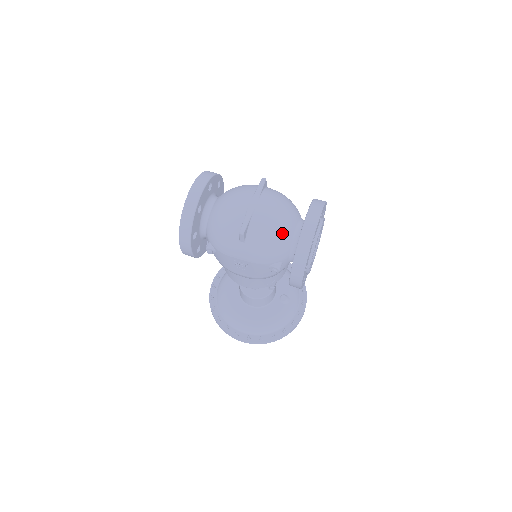
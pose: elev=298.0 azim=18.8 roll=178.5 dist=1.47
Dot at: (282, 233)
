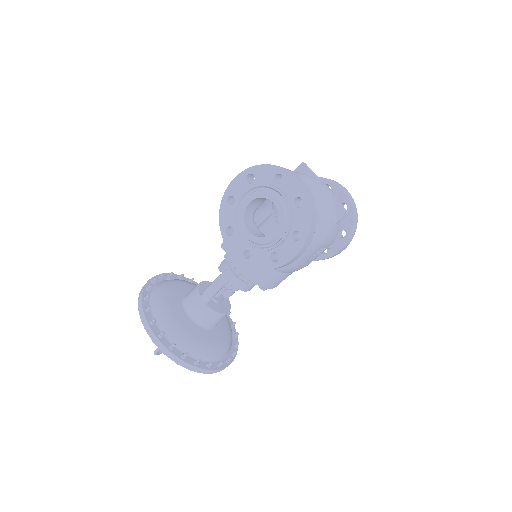
Dot at: occluded
